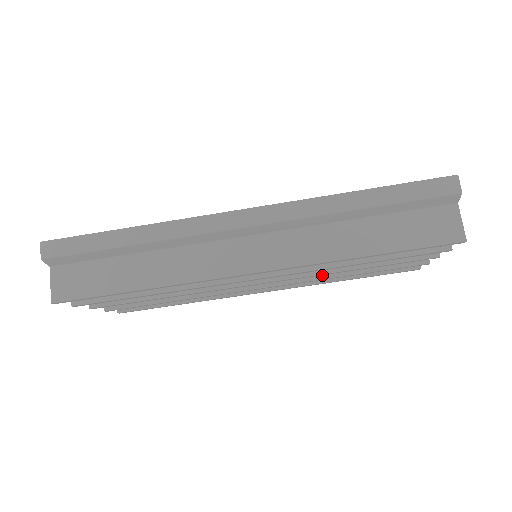
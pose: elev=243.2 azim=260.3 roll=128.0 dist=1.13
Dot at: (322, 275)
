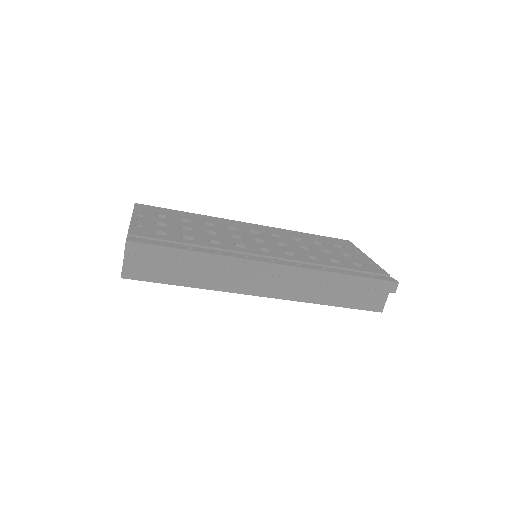
Dot at: occluded
